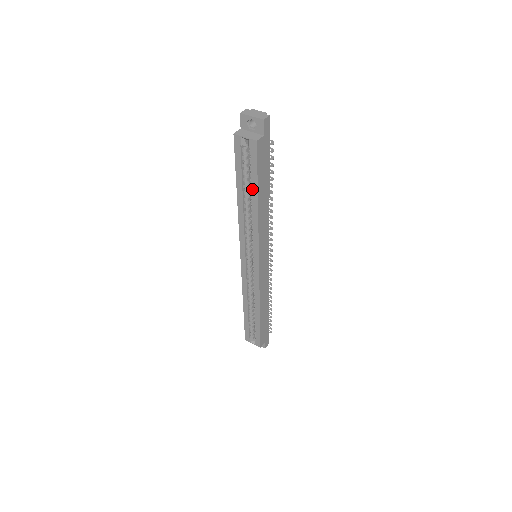
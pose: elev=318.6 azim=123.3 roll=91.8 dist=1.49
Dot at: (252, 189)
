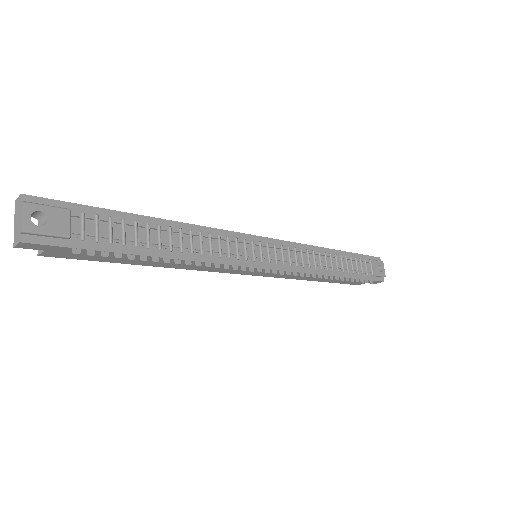
Dot at: occluded
